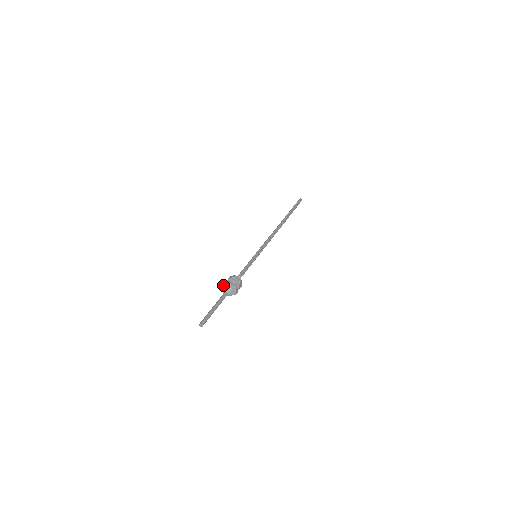
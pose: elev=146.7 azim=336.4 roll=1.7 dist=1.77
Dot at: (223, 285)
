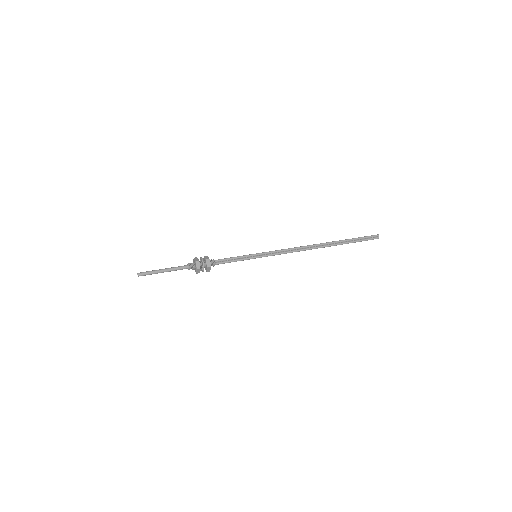
Dot at: occluded
